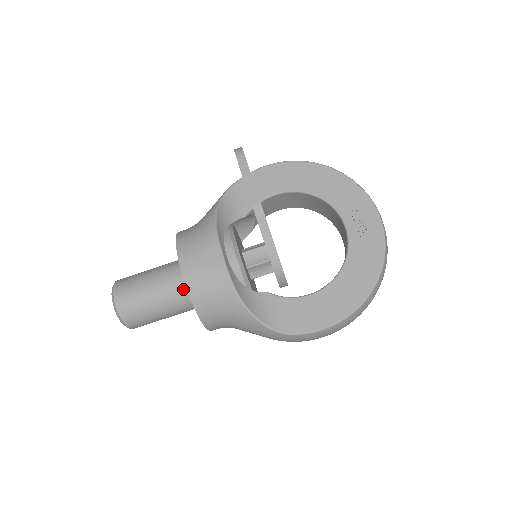
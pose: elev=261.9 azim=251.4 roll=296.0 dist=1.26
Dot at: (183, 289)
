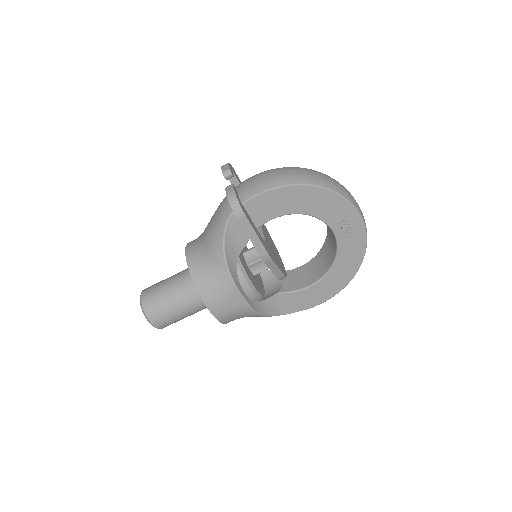
Dot at: occluded
